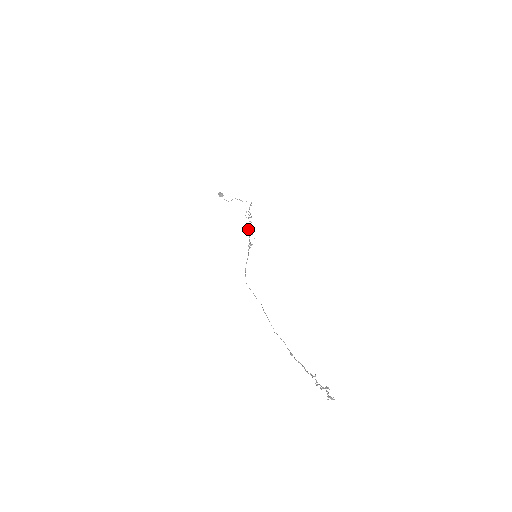
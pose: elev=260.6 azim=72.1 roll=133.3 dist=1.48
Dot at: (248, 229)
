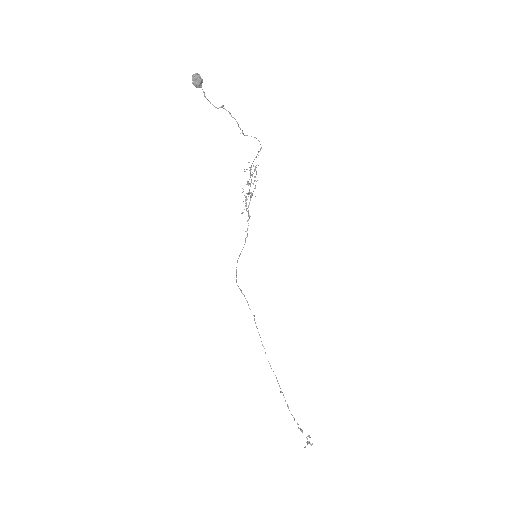
Dot at: occluded
